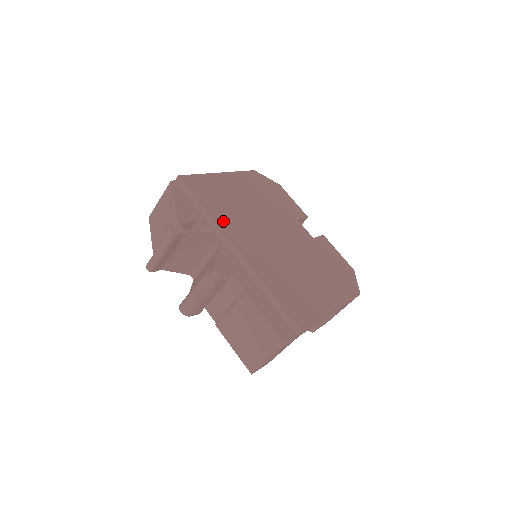
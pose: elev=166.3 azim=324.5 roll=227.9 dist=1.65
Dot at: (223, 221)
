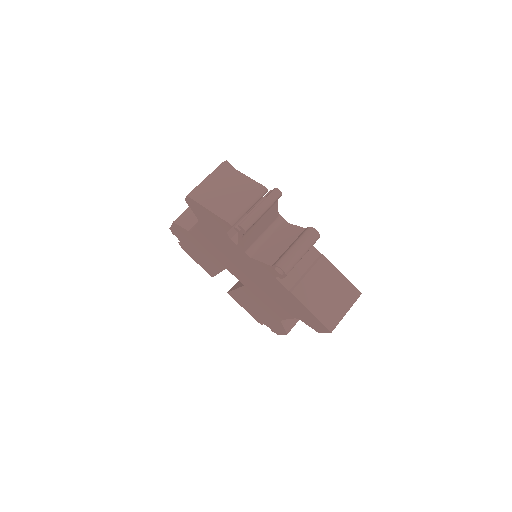
Dot at: occluded
